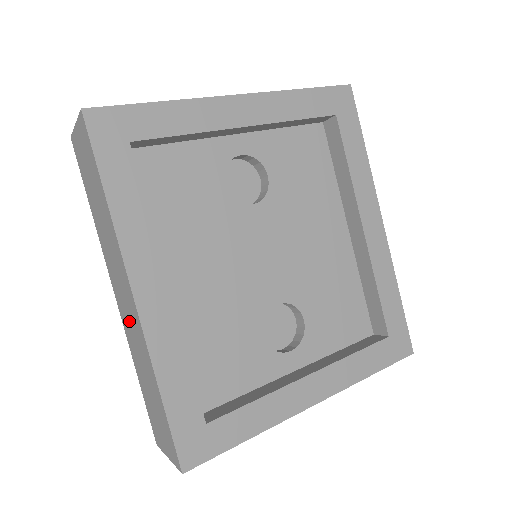
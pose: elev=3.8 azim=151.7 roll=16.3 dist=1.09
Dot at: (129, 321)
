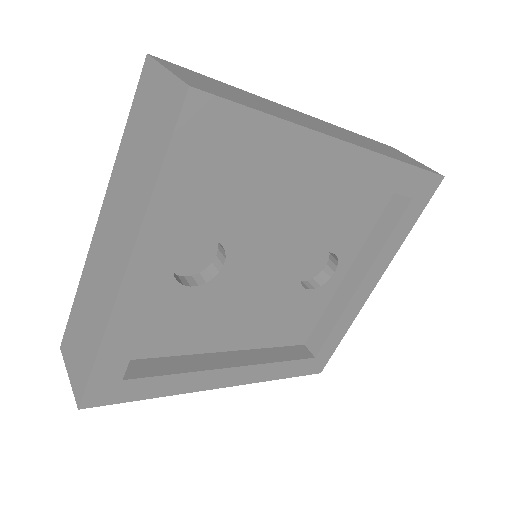
Dot at: occluded
